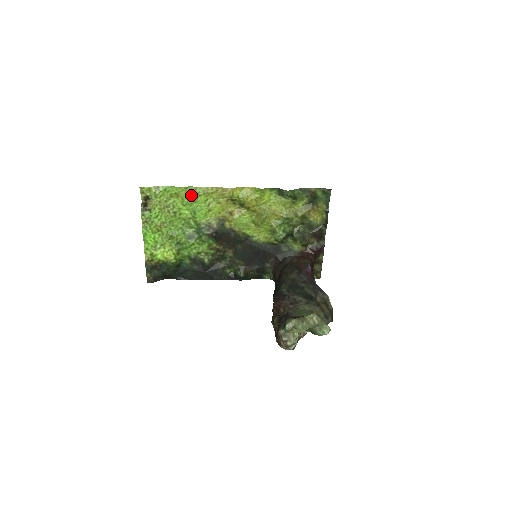
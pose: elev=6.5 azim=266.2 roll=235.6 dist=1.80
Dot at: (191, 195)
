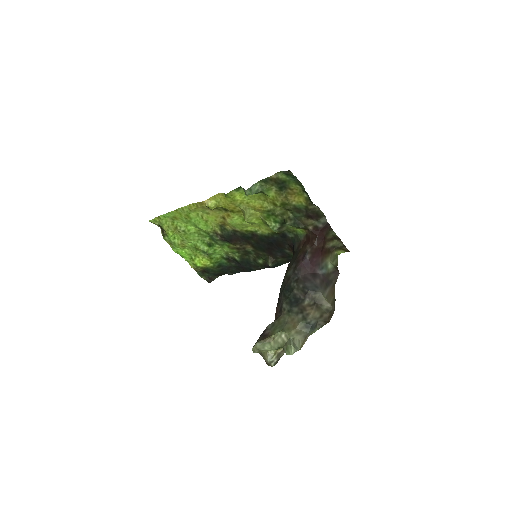
Dot at: (184, 215)
